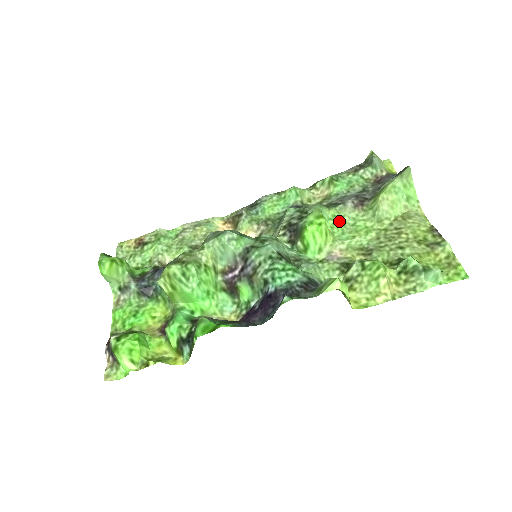
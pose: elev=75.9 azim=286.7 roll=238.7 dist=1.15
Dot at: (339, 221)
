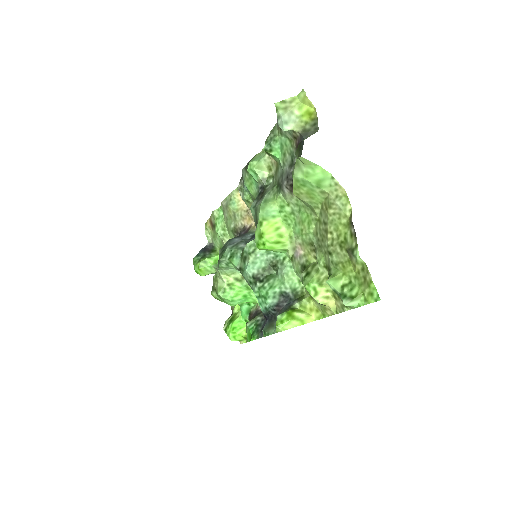
Dot at: (288, 211)
